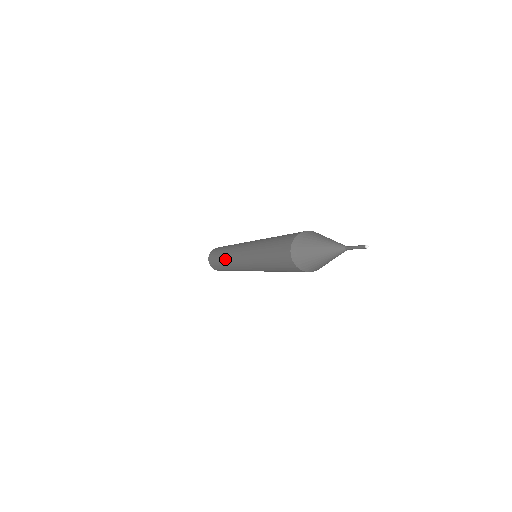
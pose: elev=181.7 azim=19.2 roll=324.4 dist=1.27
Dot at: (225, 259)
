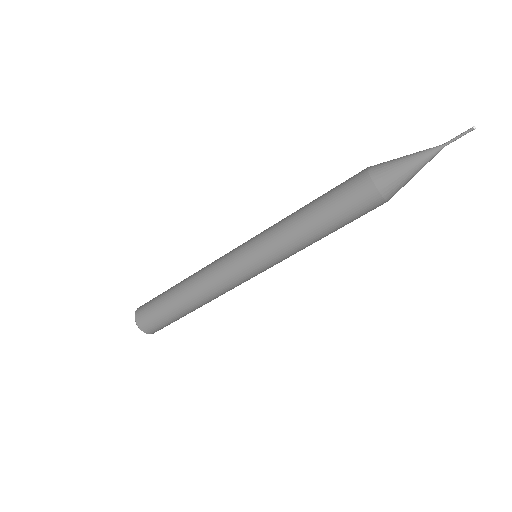
Dot at: (196, 285)
